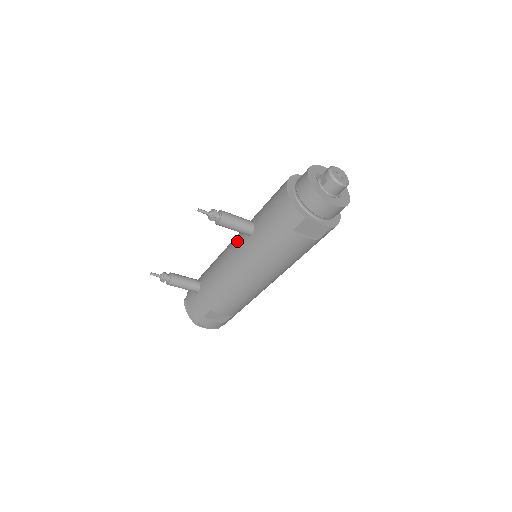
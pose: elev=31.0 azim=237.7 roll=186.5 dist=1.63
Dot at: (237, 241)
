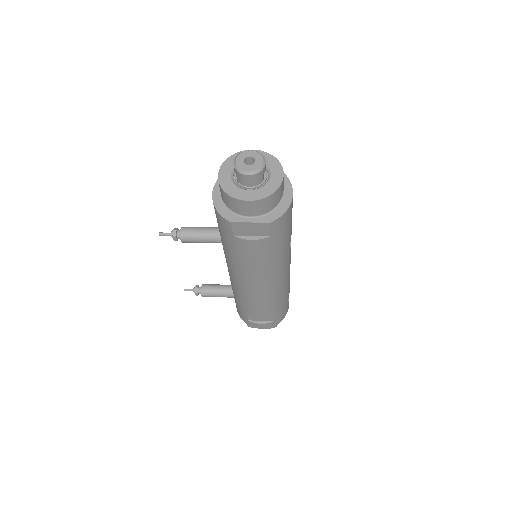
Dot at: occluded
